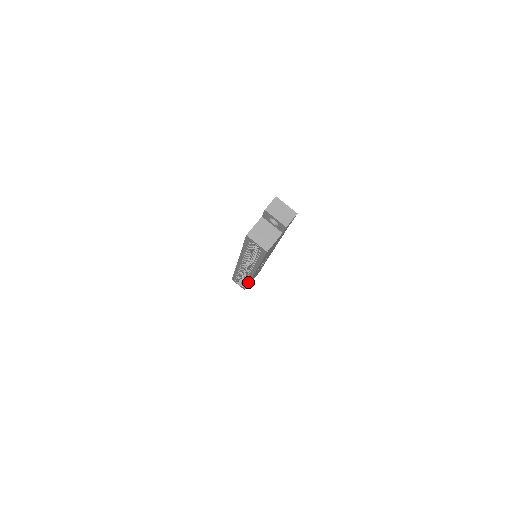
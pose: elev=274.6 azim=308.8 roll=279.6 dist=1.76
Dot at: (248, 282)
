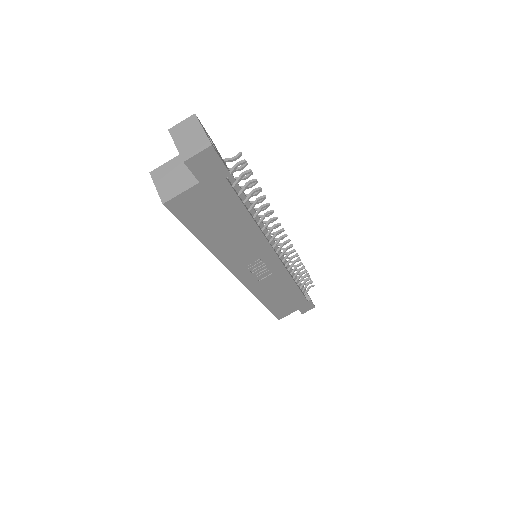
Dot at: (259, 300)
